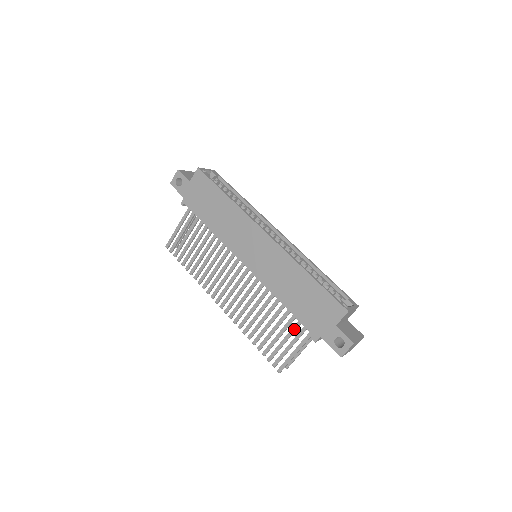
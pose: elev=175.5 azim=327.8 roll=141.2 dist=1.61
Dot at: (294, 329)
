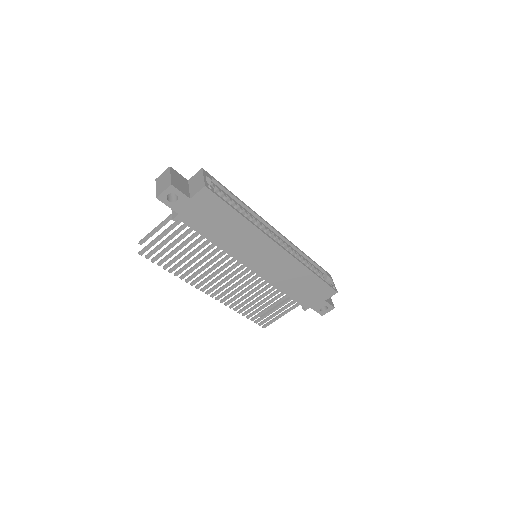
Dot at: (286, 303)
